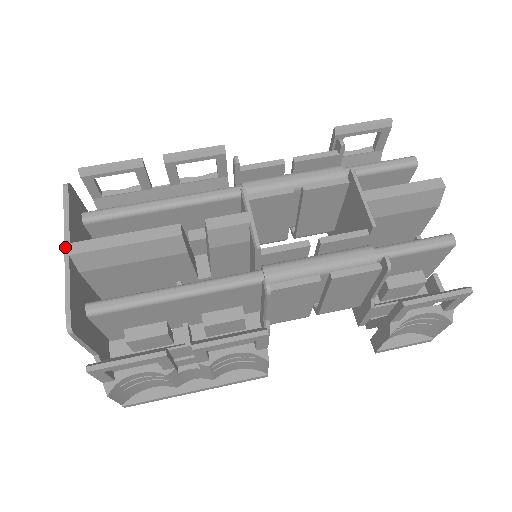
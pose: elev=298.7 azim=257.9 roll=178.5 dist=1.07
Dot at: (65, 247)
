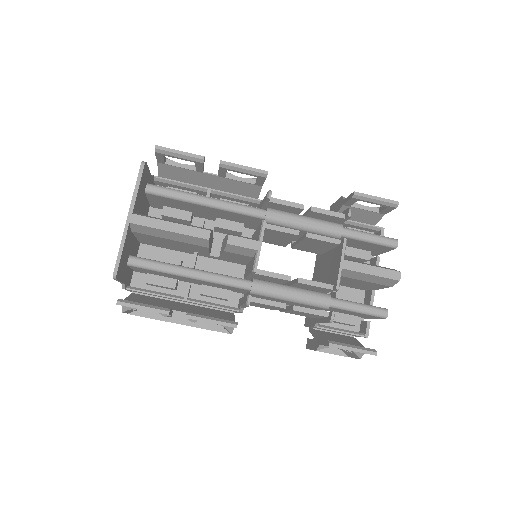
Dot at: (128, 215)
